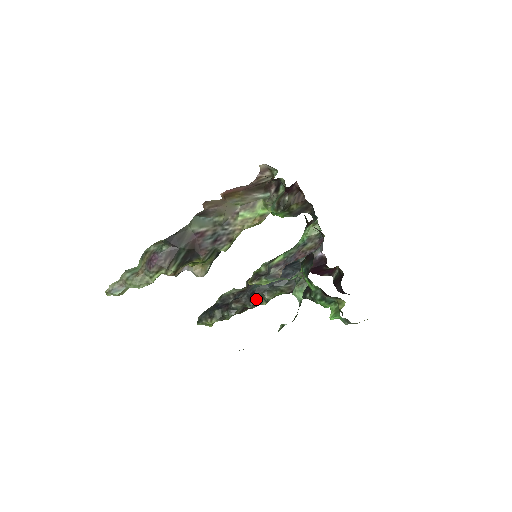
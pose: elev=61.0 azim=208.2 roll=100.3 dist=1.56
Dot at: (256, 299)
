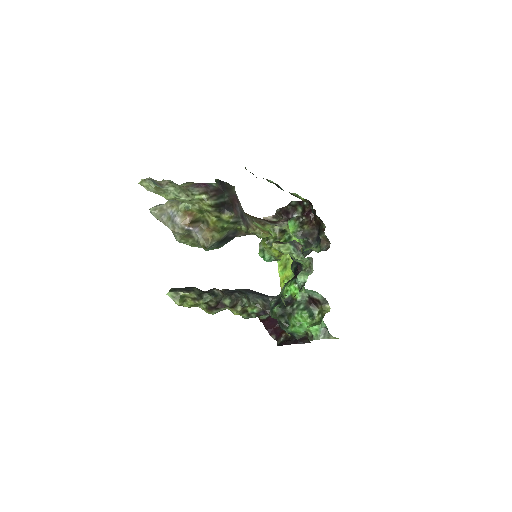
Dot at: (236, 297)
